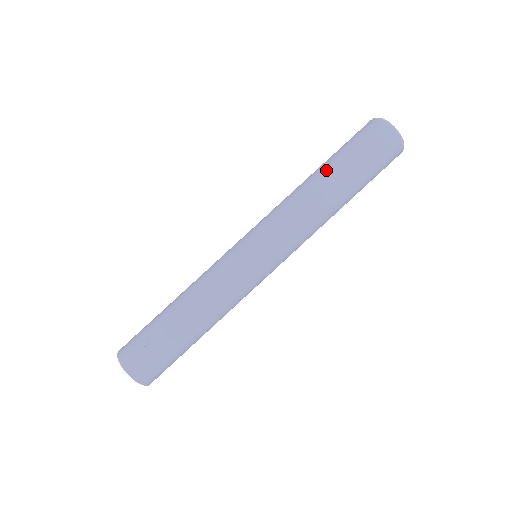
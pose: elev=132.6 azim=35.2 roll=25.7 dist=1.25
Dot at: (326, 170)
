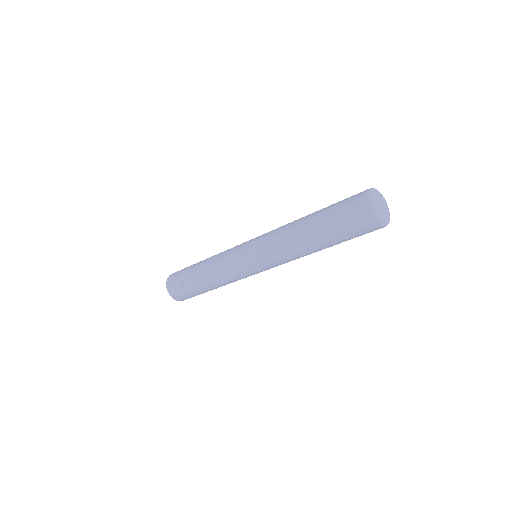
Dot at: (311, 227)
